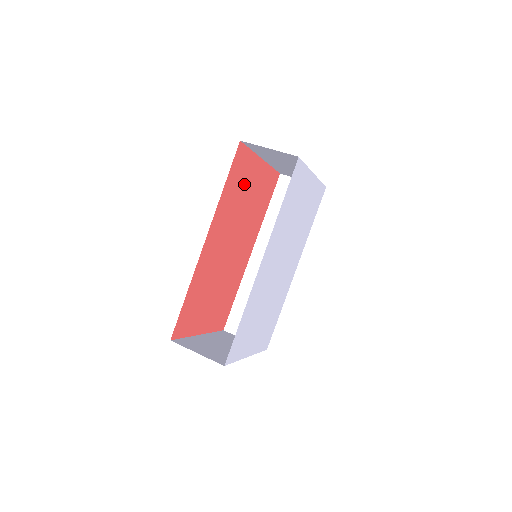
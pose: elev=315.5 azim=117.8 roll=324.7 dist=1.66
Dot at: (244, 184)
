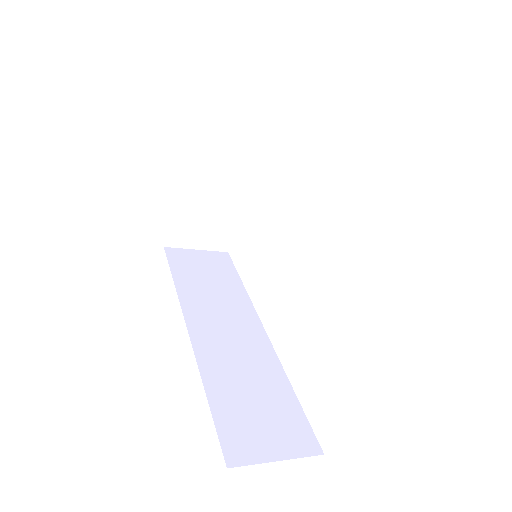
Dot at: occluded
